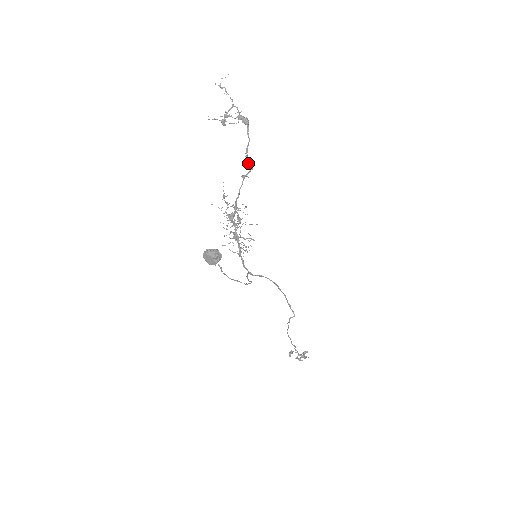
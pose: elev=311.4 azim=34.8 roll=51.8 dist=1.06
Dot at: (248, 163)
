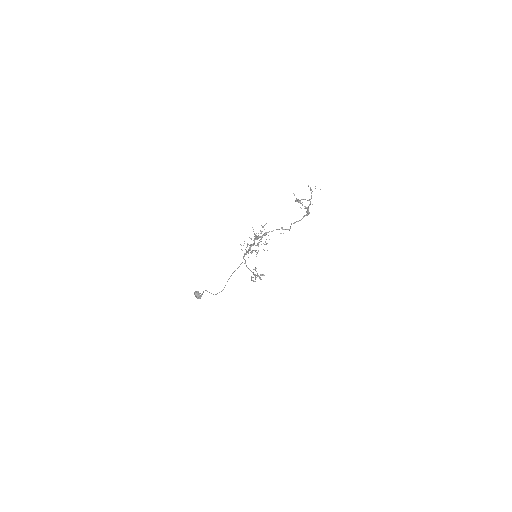
Dot at: (290, 226)
